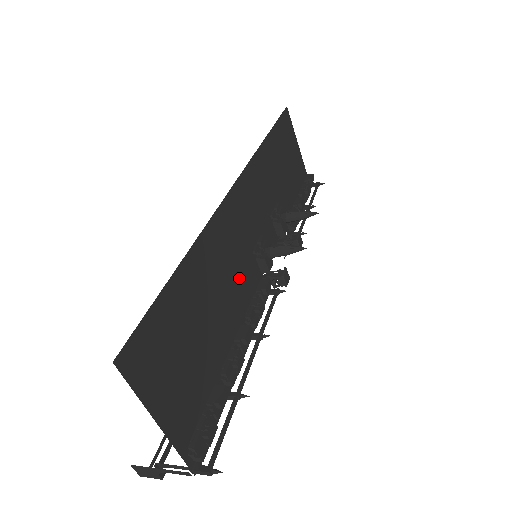
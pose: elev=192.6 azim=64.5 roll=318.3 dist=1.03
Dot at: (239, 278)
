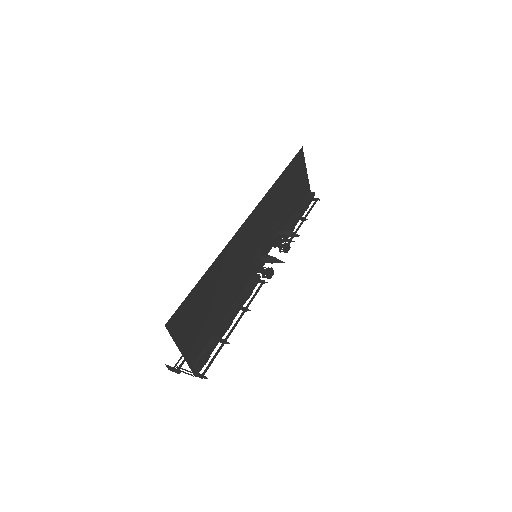
Dot at: (239, 275)
